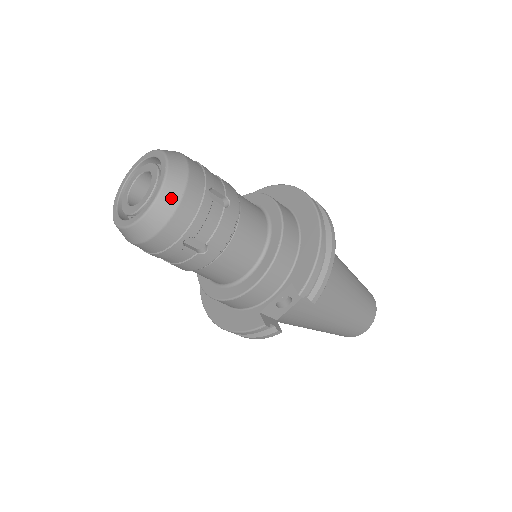
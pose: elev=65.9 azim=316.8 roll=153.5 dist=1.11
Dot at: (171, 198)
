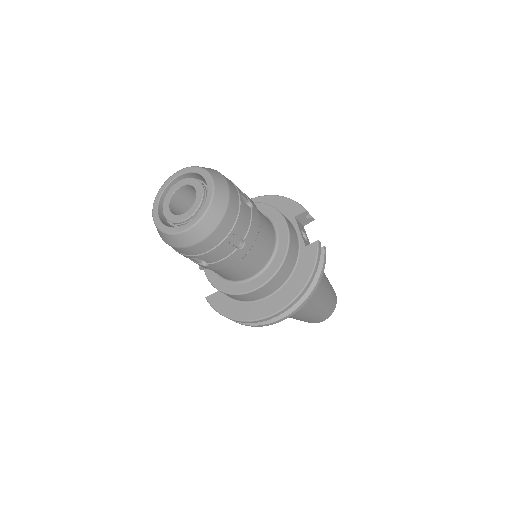
Dot at: (212, 170)
